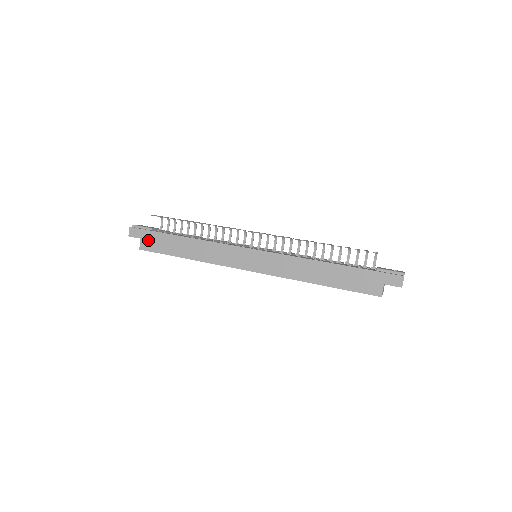
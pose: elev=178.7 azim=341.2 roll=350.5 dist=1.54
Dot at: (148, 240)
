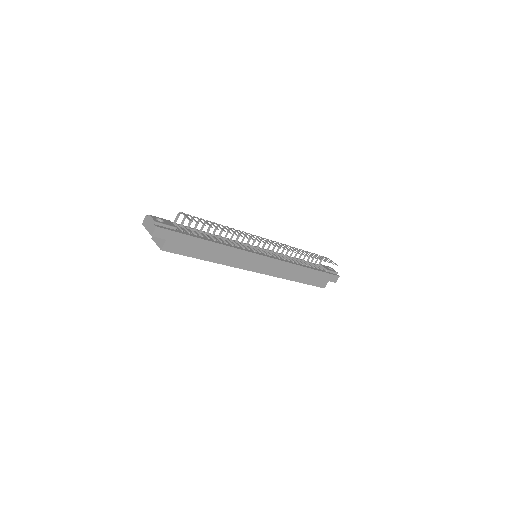
Dot at: (174, 242)
